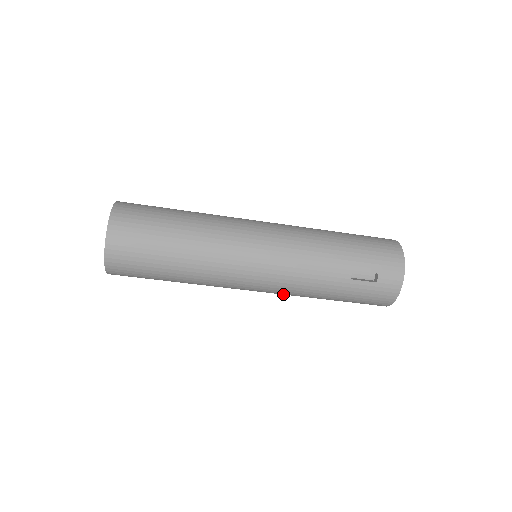
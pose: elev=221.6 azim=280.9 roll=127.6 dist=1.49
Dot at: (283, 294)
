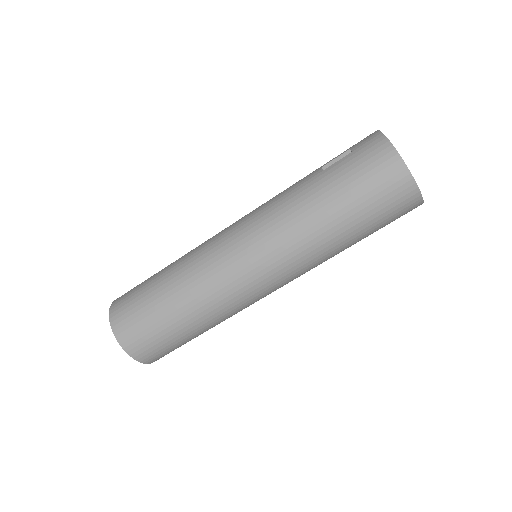
Dot at: (282, 245)
